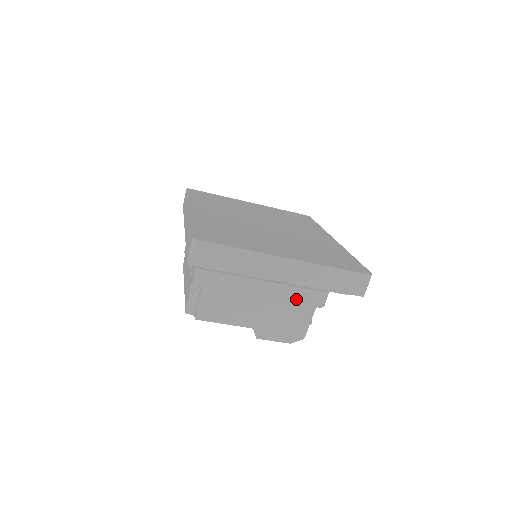
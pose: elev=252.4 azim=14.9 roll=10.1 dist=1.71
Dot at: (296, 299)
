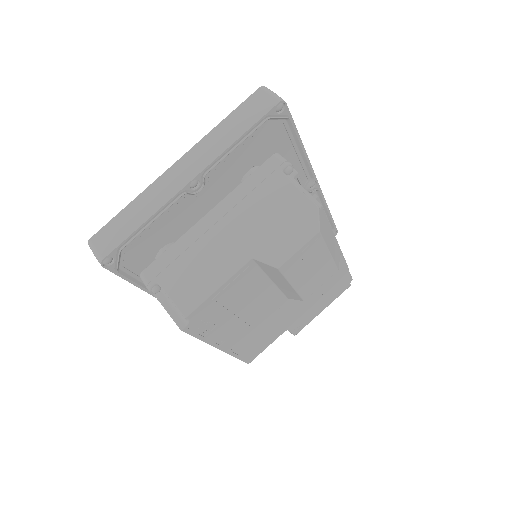
Dot at: (253, 190)
